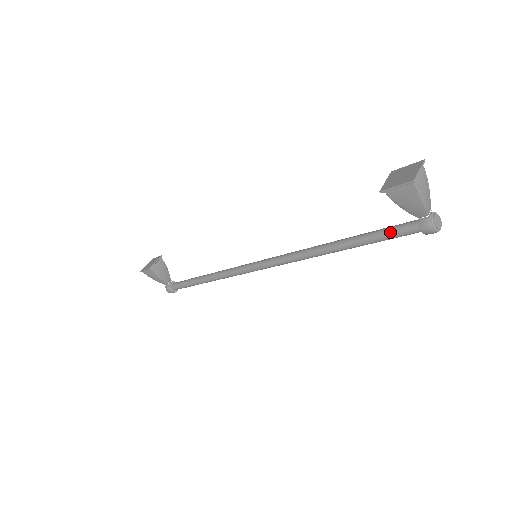
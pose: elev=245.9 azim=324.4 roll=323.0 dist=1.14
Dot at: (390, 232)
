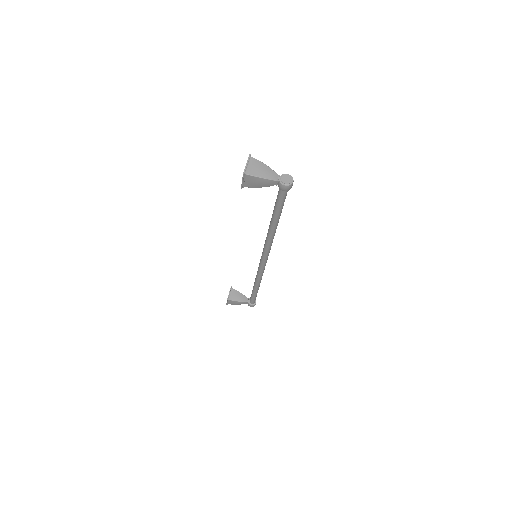
Dot at: (277, 200)
